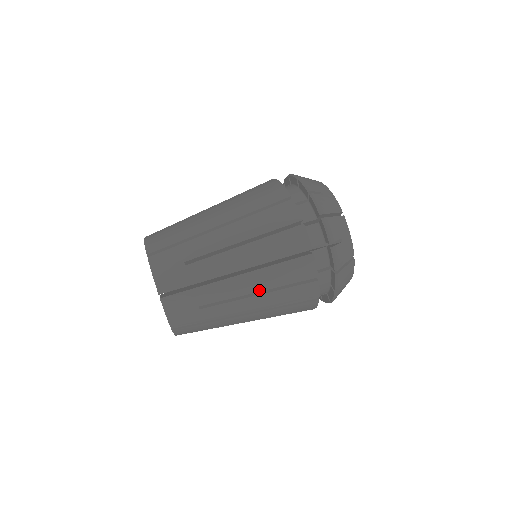
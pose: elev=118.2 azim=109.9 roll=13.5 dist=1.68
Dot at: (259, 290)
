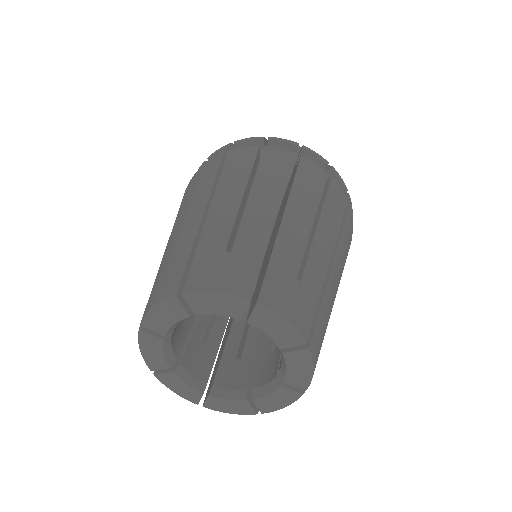
Dot at: (340, 272)
